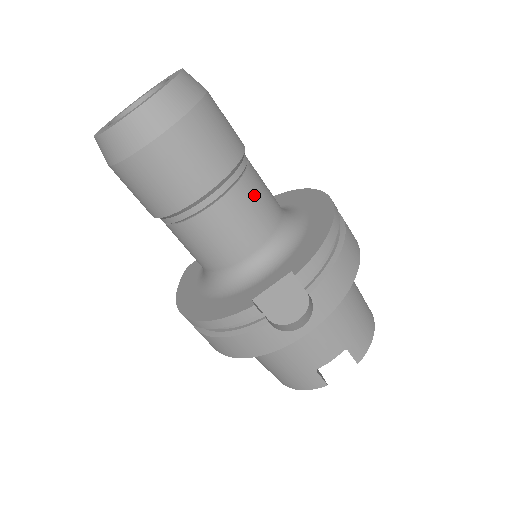
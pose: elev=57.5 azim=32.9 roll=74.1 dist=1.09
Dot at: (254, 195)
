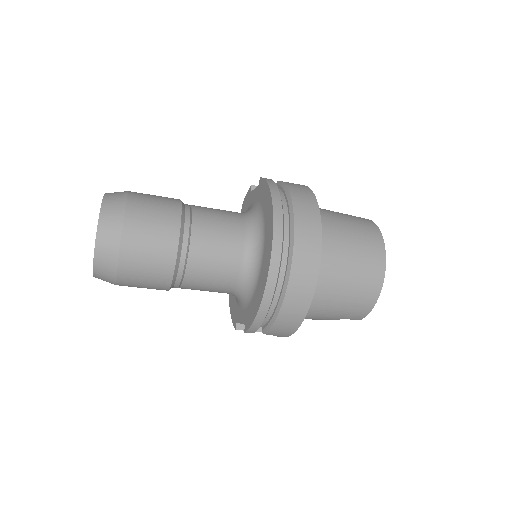
Dot at: (202, 278)
